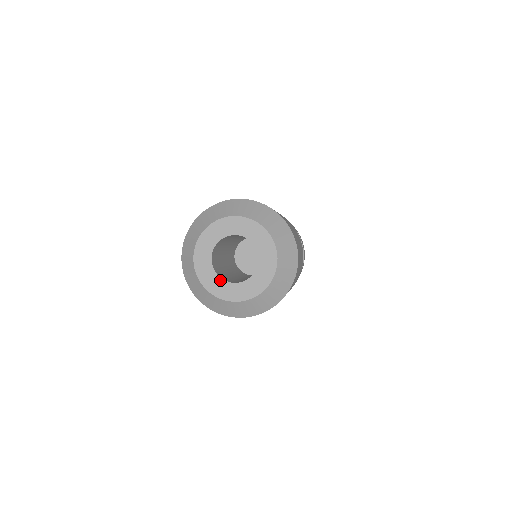
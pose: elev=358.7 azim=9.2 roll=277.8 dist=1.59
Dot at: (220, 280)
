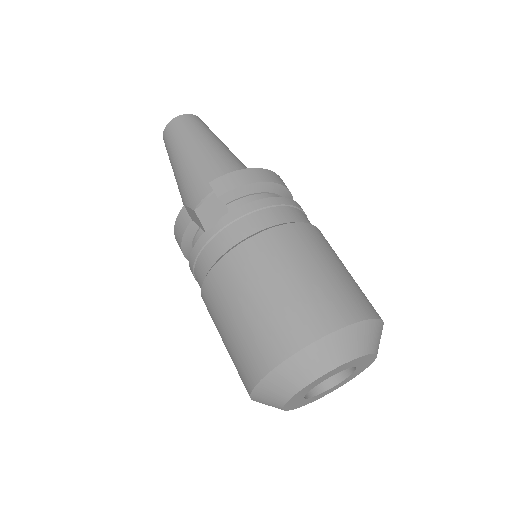
Dot at: (329, 390)
